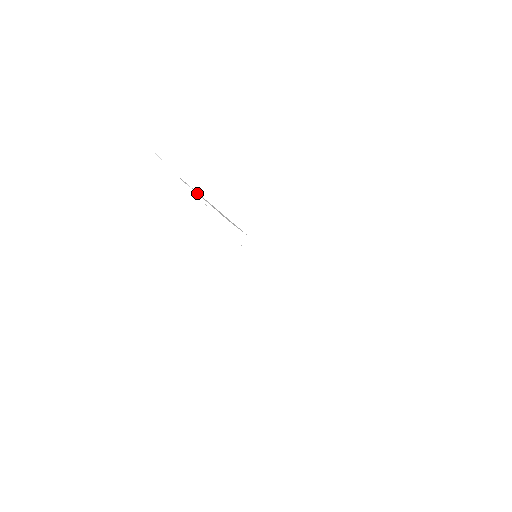
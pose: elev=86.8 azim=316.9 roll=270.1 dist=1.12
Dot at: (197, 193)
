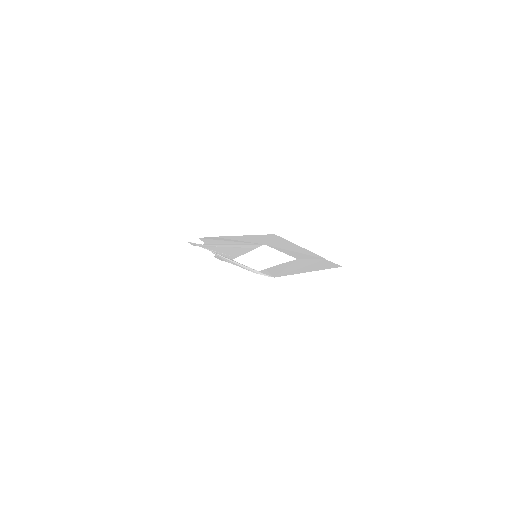
Dot at: (225, 258)
